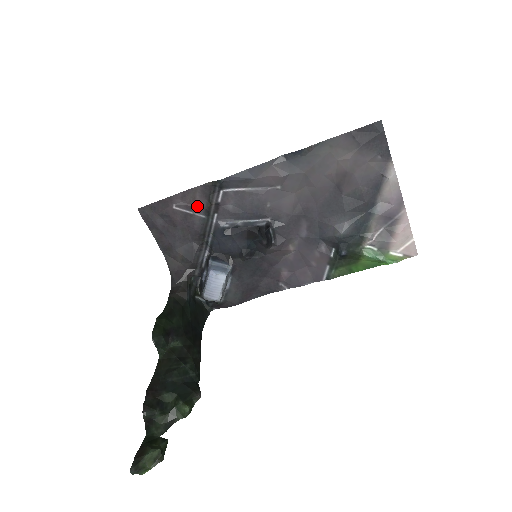
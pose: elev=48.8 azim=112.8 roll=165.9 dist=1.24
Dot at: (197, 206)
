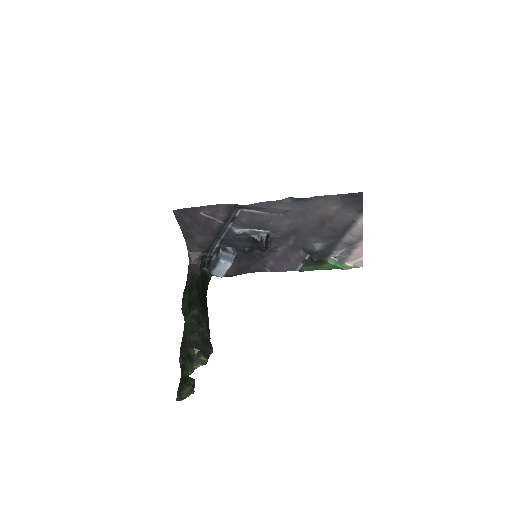
Dot at: (219, 215)
